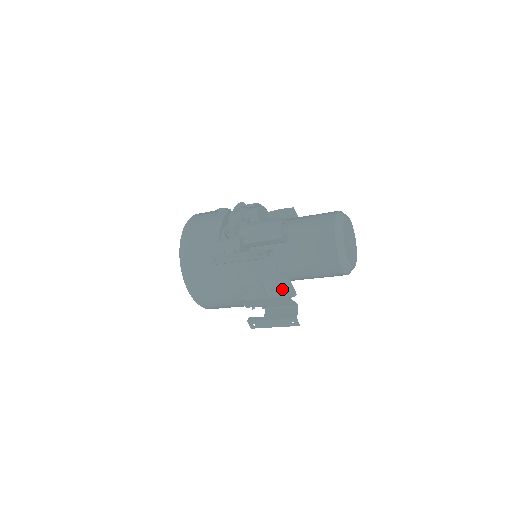
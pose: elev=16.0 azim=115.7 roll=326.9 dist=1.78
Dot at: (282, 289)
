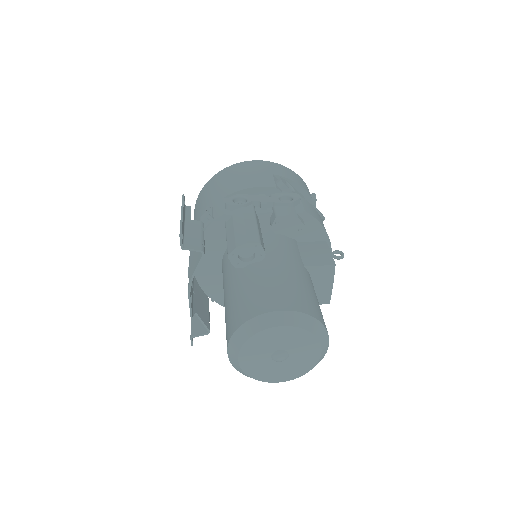
Dot at: occluded
